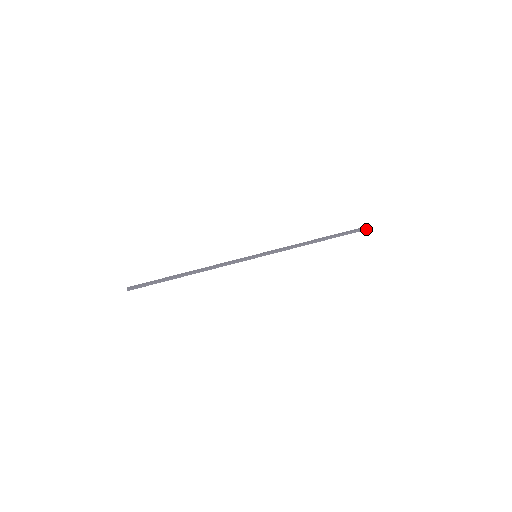
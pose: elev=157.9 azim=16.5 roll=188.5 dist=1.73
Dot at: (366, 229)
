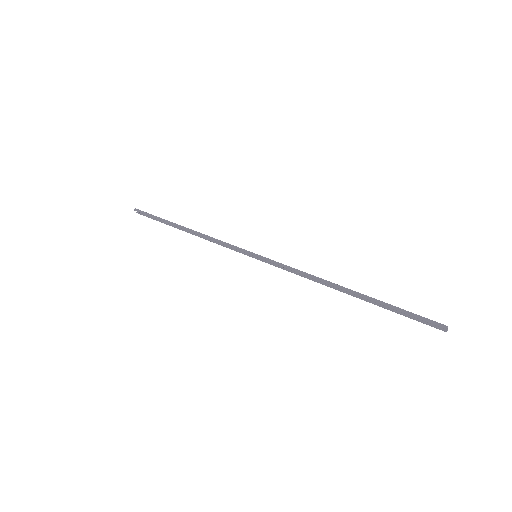
Dot at: (435, 323)
